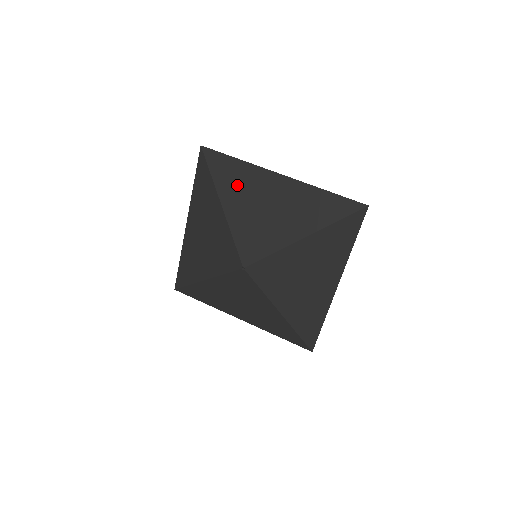
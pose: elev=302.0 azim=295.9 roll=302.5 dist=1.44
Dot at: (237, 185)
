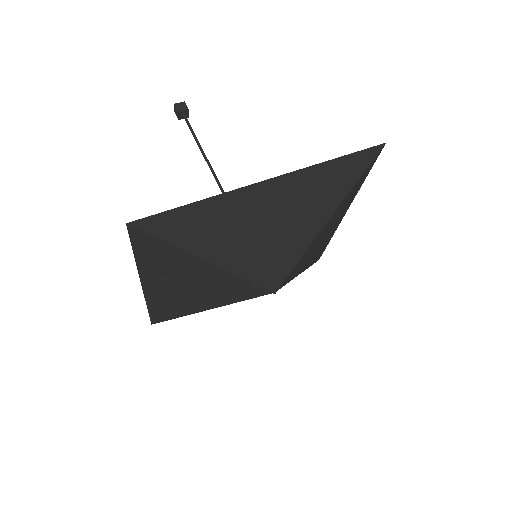
Dot at: (217, 230)
